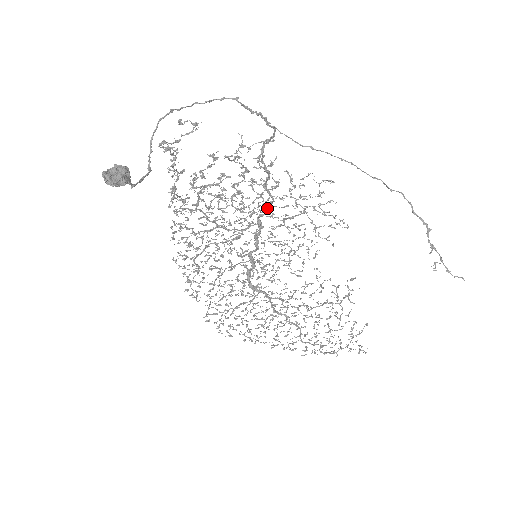
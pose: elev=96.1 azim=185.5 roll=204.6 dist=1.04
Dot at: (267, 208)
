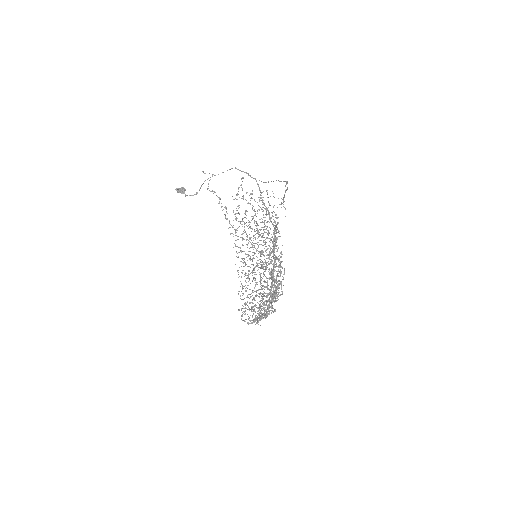
Dot at: occluded
